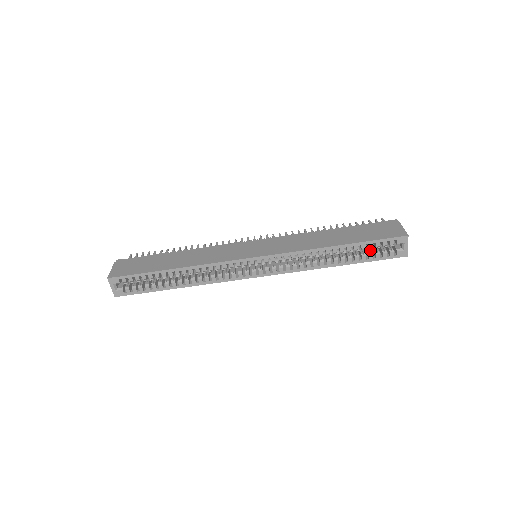
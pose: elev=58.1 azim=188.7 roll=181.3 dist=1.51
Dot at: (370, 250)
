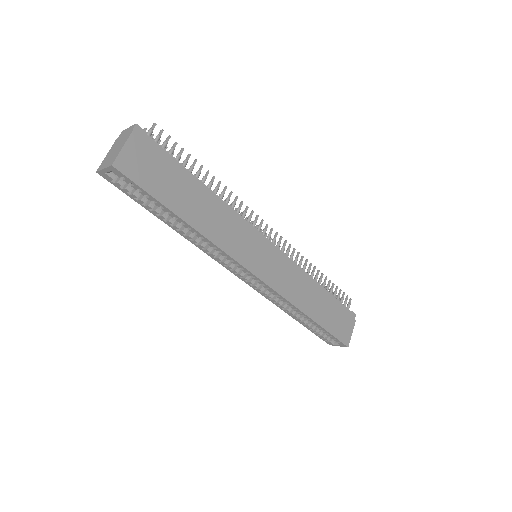
Dot at: occluded
